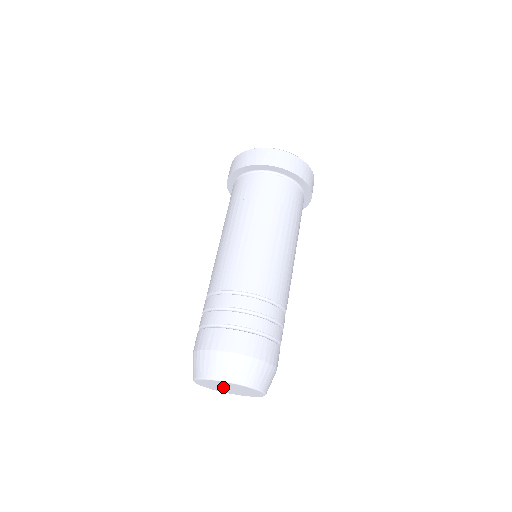
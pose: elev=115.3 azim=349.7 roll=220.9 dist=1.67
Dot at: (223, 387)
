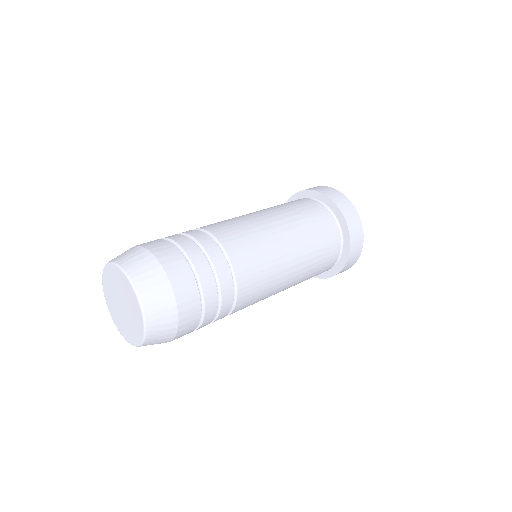
Dot at: (119, 298)
